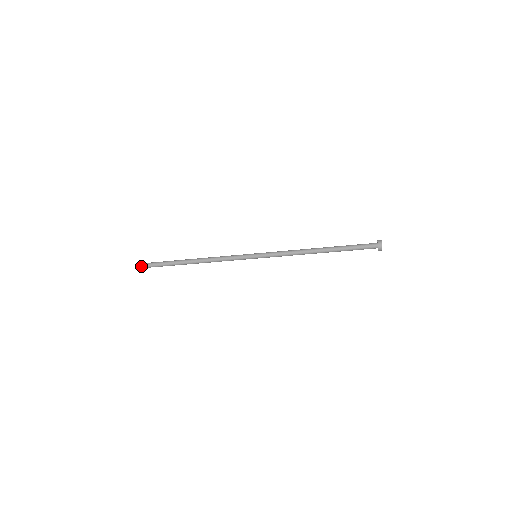
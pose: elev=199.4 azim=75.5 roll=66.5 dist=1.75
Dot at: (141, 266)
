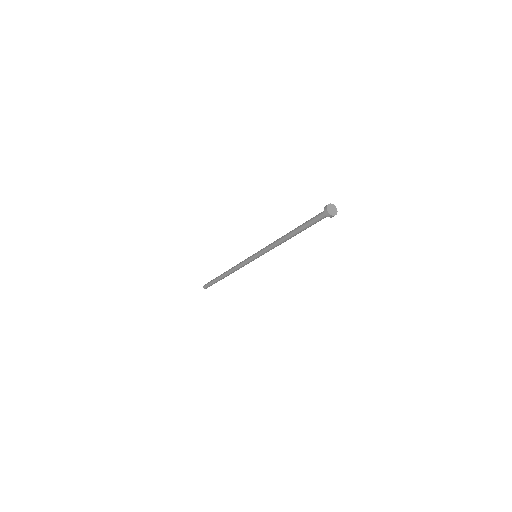
Dot at: occluded
